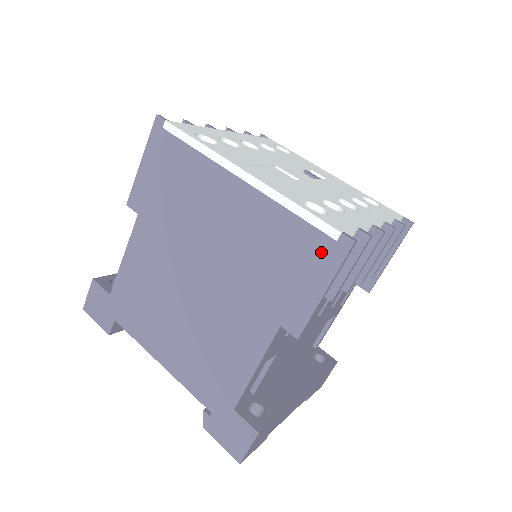
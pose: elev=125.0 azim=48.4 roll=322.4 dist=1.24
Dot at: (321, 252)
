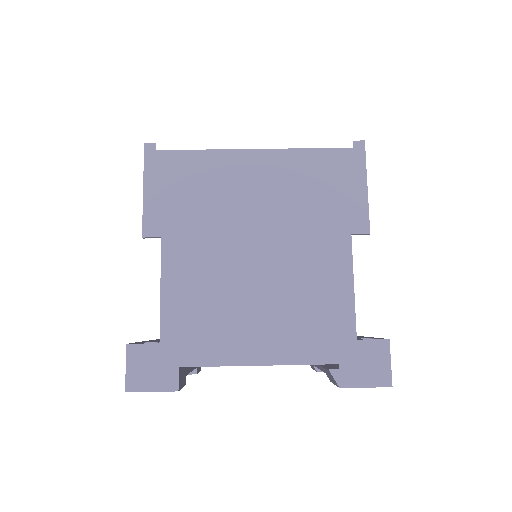
Dot at: (347, 161)
